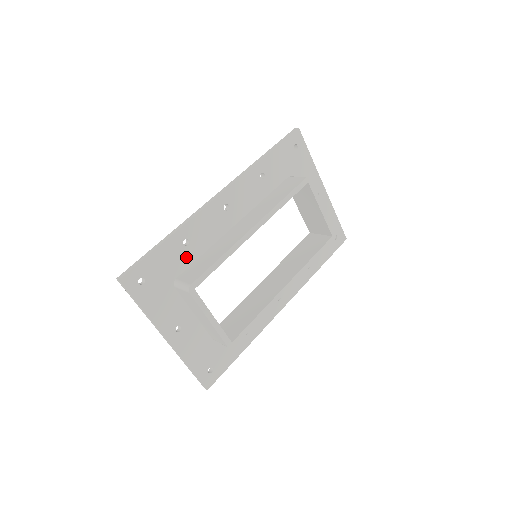
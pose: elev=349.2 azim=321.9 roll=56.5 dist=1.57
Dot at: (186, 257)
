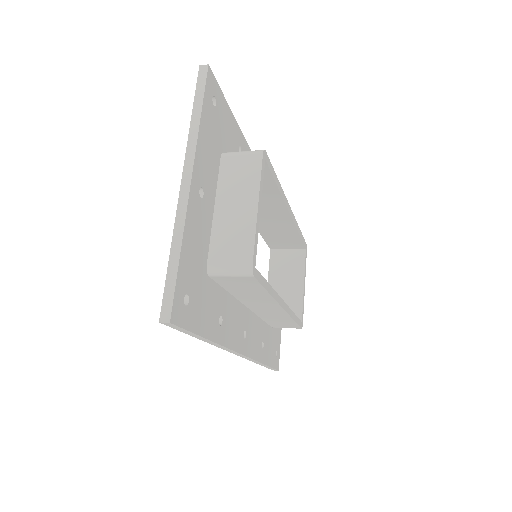
Dot at: occluded
